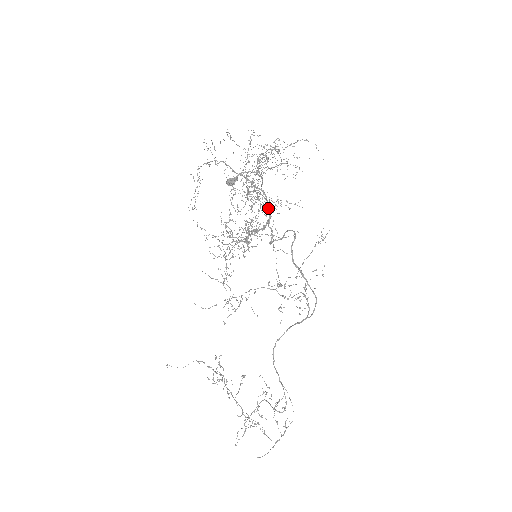
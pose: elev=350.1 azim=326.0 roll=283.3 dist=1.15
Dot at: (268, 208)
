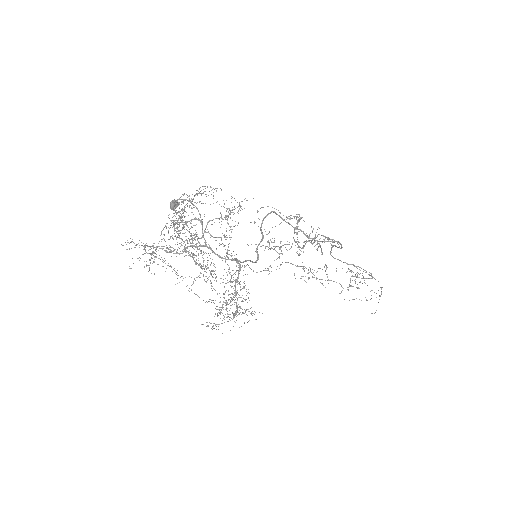
Dot at: (227, 220)
